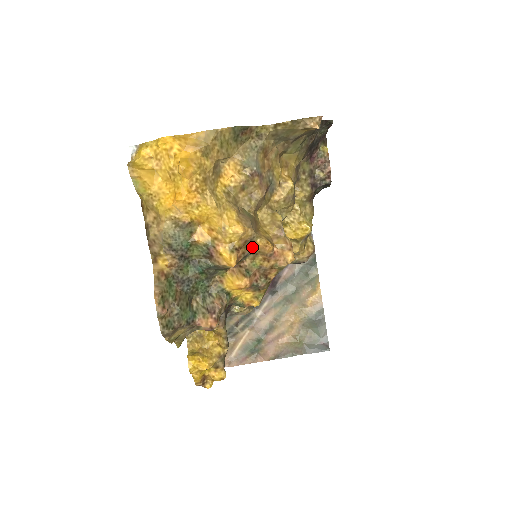
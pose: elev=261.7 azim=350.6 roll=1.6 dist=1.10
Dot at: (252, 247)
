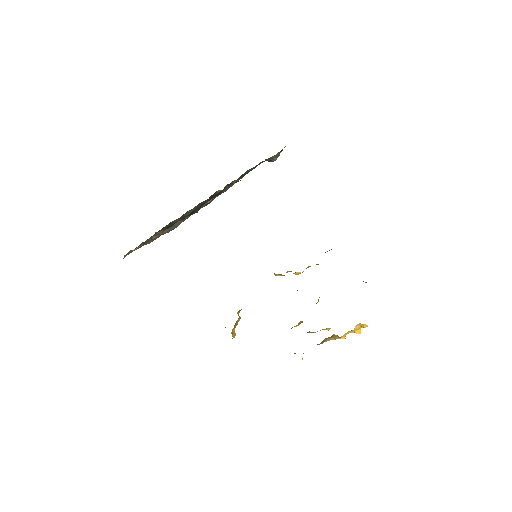
Dot at: occluded
